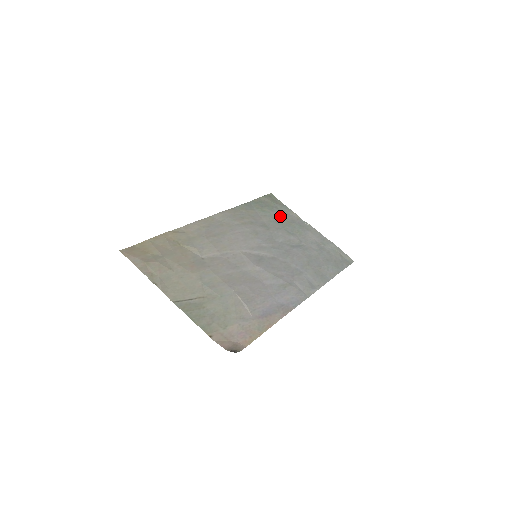
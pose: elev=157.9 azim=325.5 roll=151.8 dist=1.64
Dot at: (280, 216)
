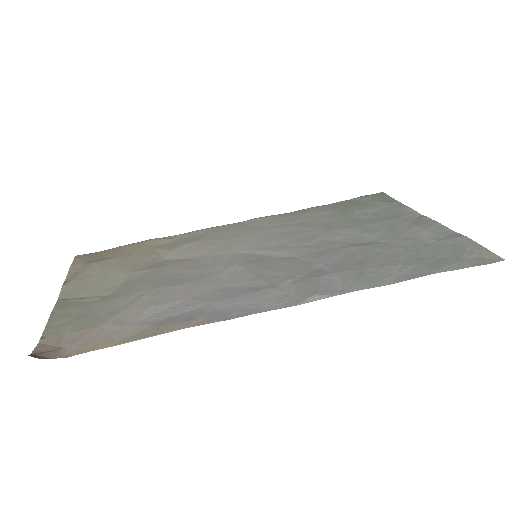
Dot at: (372, 214)
